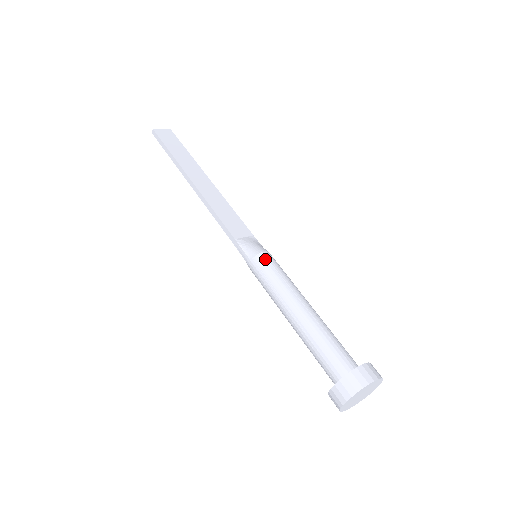
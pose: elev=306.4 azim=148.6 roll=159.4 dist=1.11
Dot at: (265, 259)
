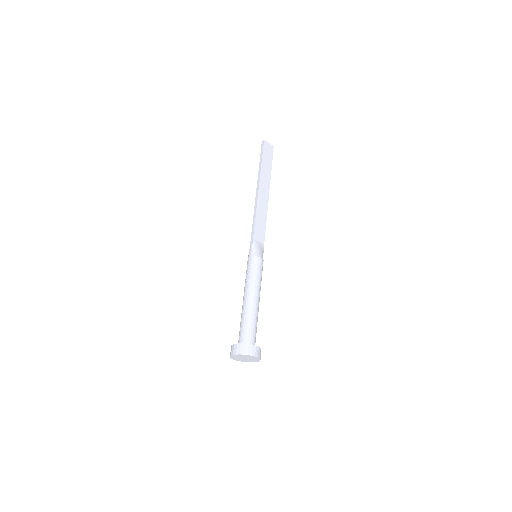
Dot at: (258, 262)
